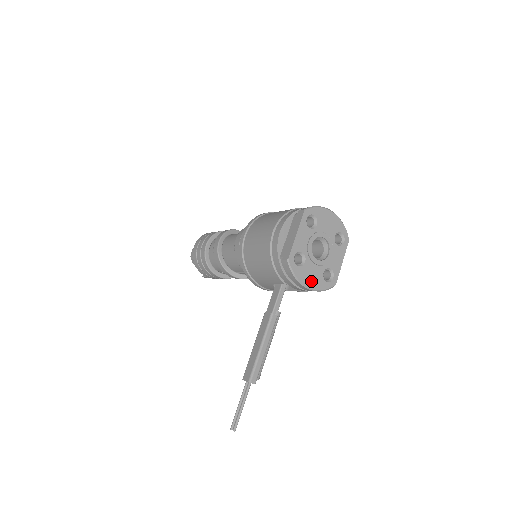
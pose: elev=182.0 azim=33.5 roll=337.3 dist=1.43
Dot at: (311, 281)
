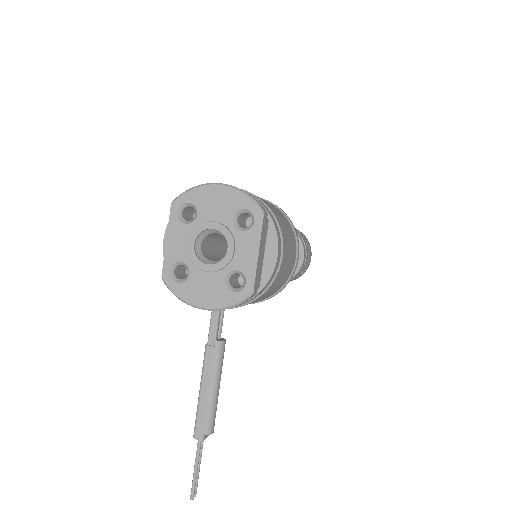
Dot at: (206, 298)
